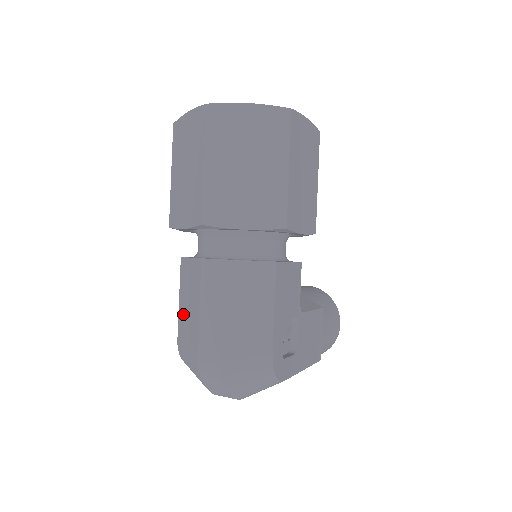
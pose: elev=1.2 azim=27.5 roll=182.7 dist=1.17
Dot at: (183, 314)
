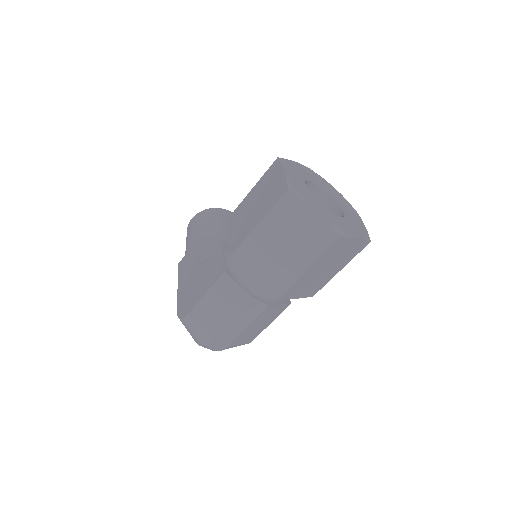
Dot at: (207, 307)
